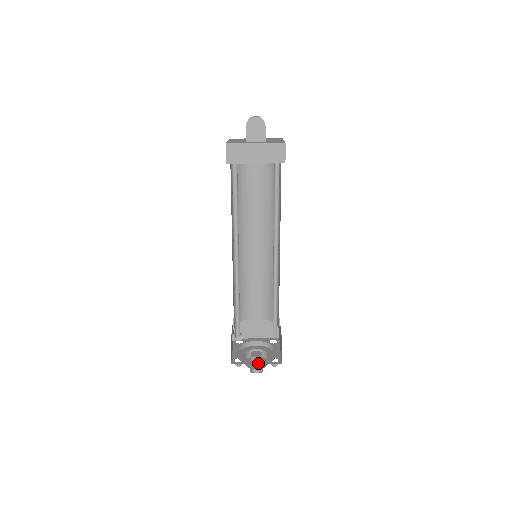
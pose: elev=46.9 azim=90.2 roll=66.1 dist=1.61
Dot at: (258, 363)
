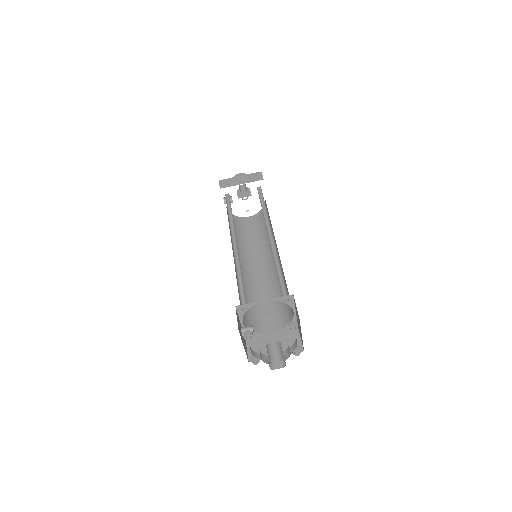
Dot at: occluded
